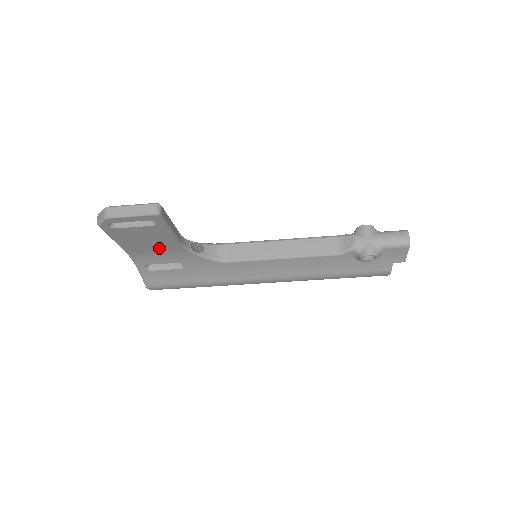
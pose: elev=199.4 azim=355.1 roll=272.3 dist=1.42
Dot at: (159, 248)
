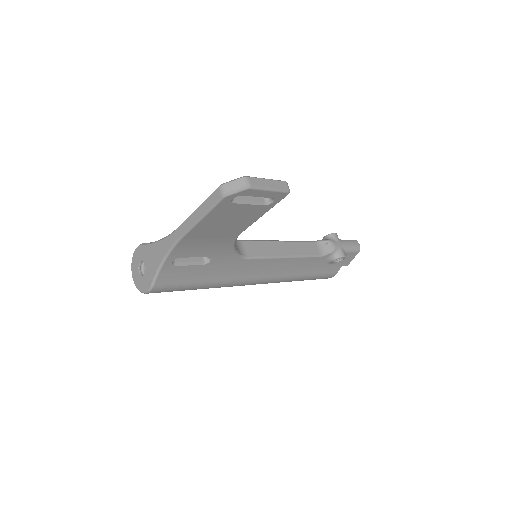
Dot at: (218, 236)
